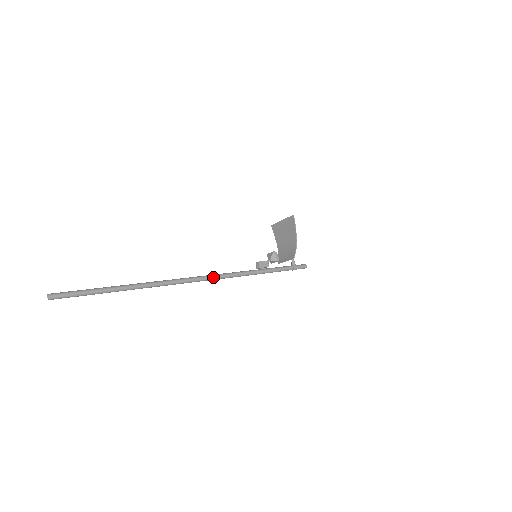
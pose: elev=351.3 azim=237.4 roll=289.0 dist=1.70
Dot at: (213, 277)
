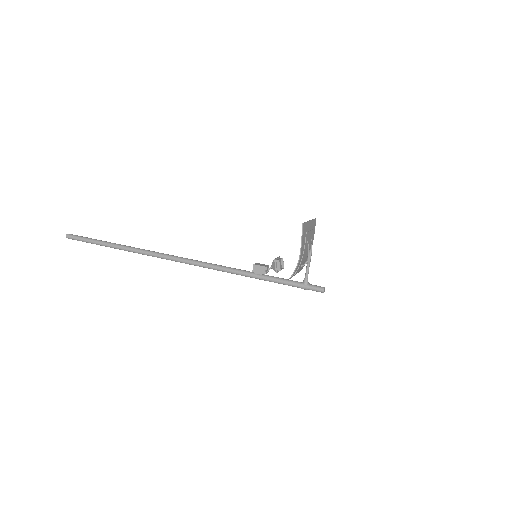
Dot at: (196, 264)
